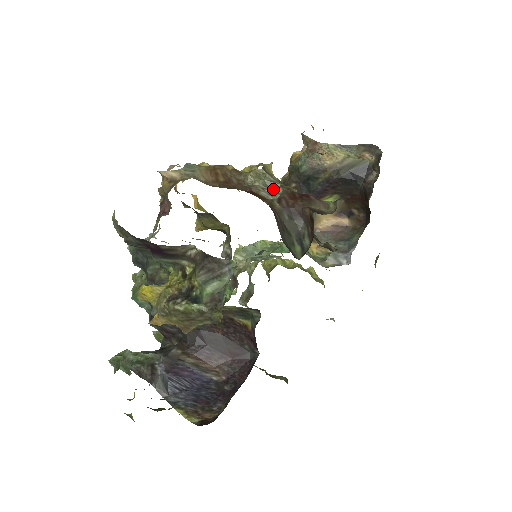
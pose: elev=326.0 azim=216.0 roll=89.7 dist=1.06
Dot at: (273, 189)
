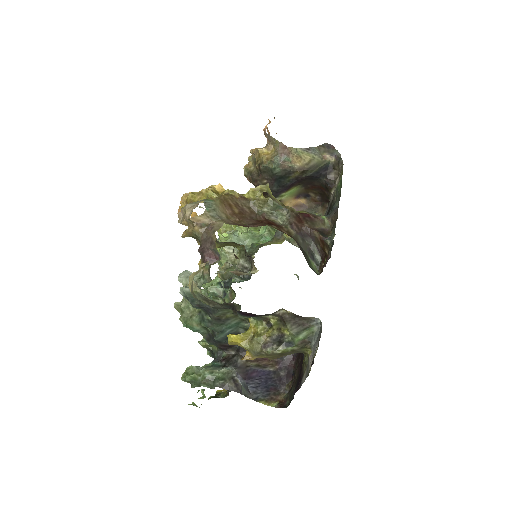
Dot at: (279, 212)
